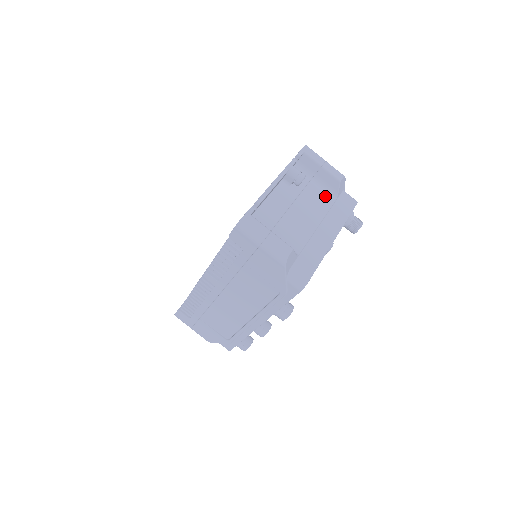
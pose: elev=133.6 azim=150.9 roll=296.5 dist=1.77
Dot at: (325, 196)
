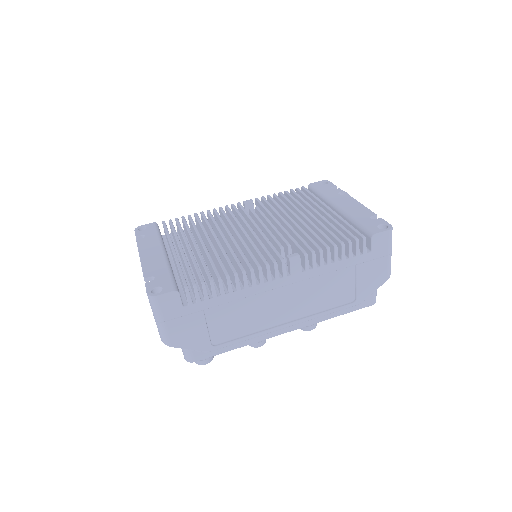
Dot at: occluded
